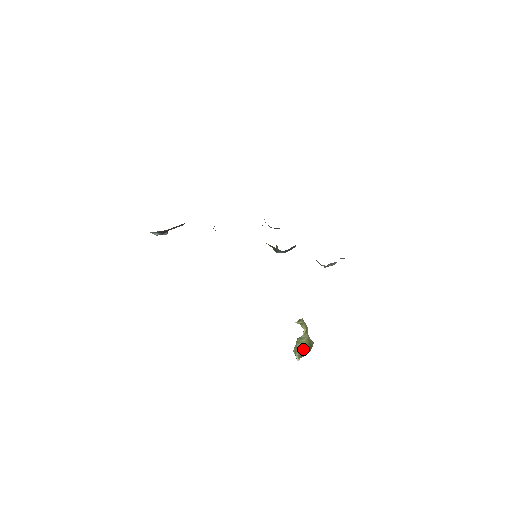
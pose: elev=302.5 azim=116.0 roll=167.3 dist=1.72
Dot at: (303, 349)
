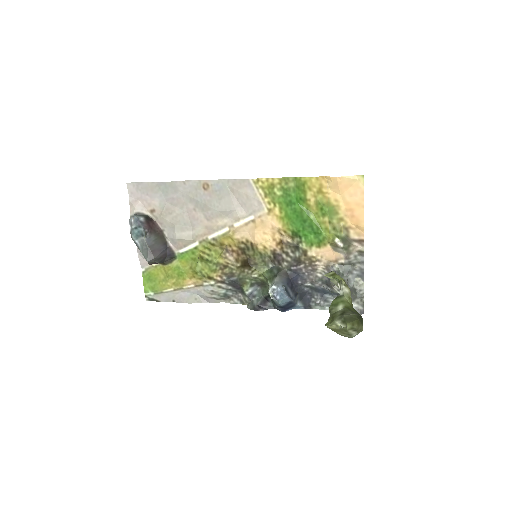
Dot at: (347, 310)
